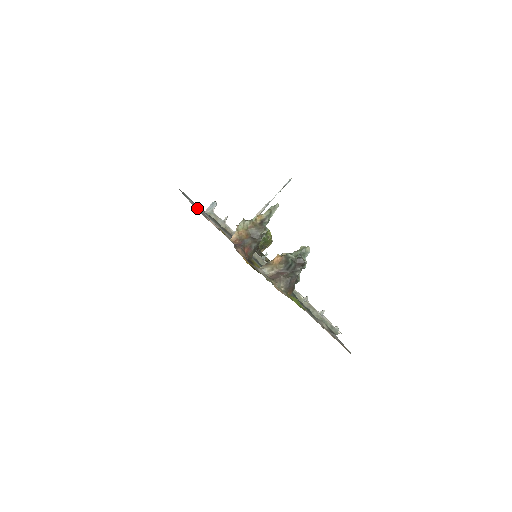
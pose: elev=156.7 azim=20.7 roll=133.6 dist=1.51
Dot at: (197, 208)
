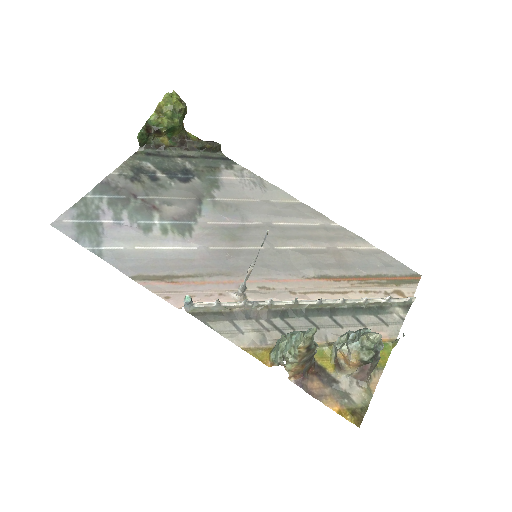
Dot at: (143, 275)
